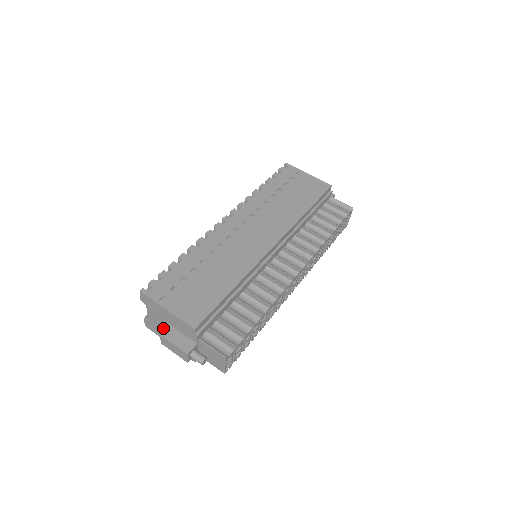
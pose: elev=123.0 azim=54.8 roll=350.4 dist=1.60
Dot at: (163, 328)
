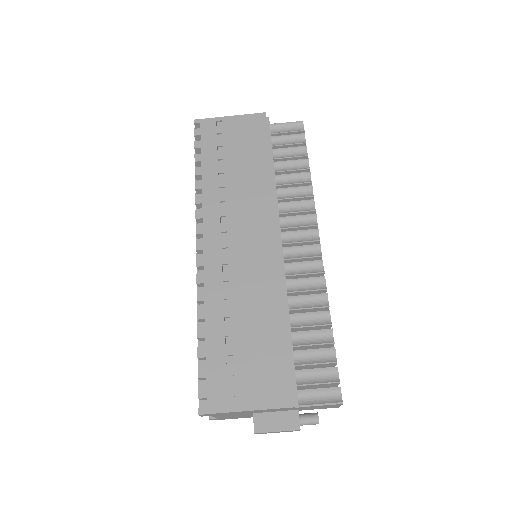
Dot at: (241, 416)
